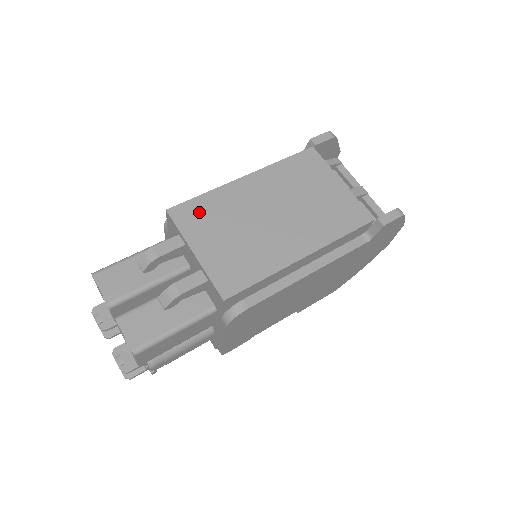
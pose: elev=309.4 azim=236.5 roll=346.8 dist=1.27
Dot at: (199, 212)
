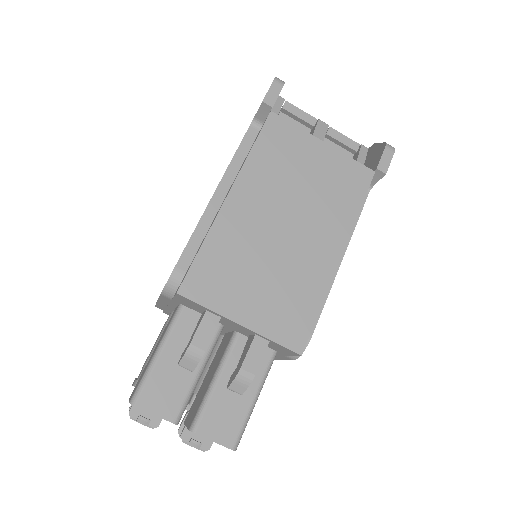
Dot at: (213, 272)
